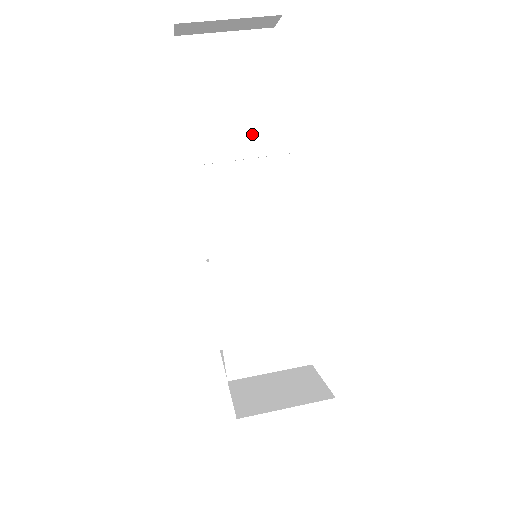
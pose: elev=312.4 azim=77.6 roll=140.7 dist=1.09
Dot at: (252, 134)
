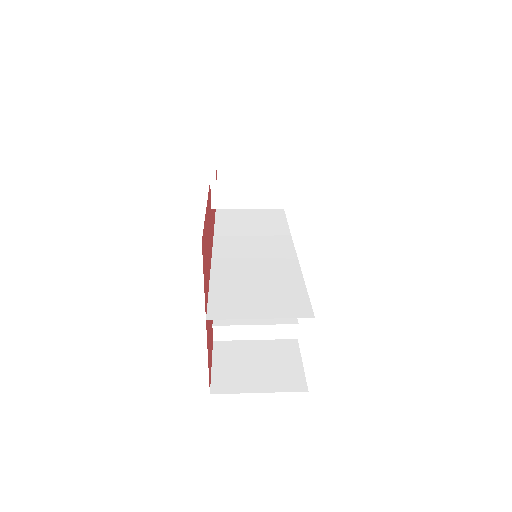
Dot at: (260, 211)
